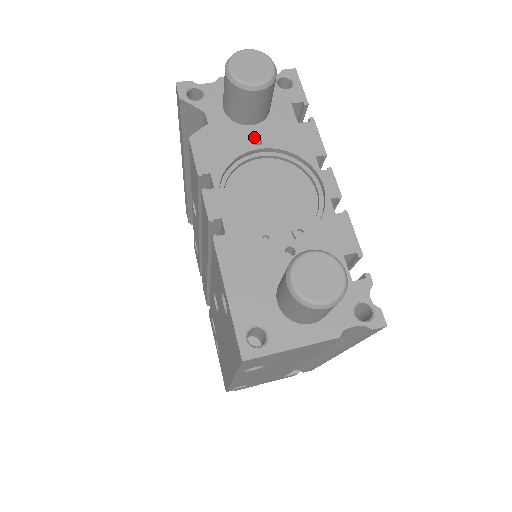
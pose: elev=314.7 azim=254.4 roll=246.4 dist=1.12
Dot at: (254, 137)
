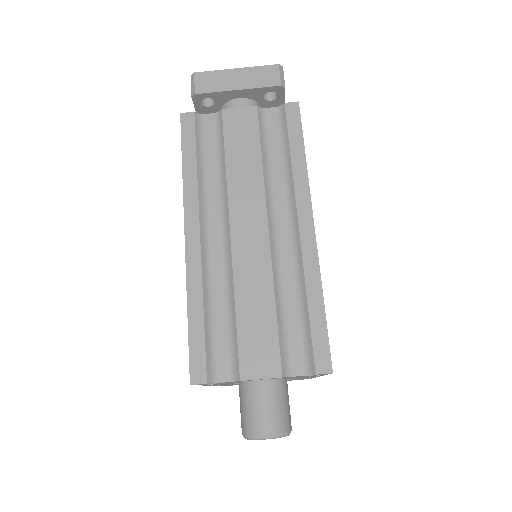
Dot at: occluded
